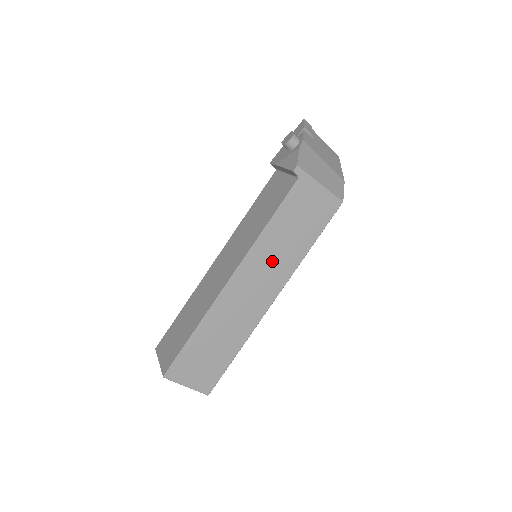
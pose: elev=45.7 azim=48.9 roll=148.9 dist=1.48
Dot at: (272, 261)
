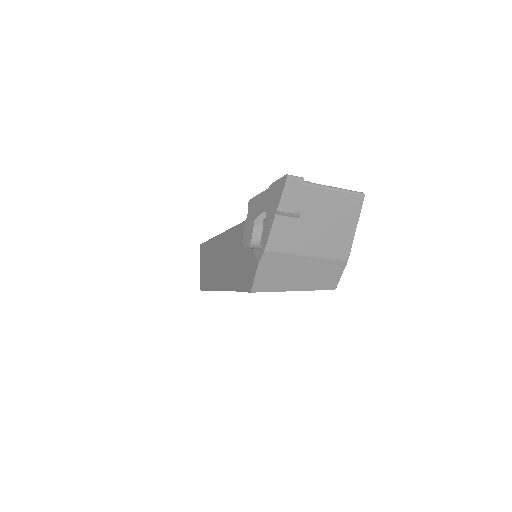
Dot at: occluded
